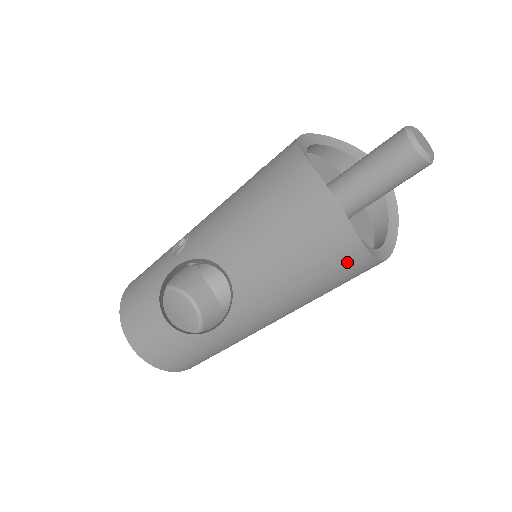
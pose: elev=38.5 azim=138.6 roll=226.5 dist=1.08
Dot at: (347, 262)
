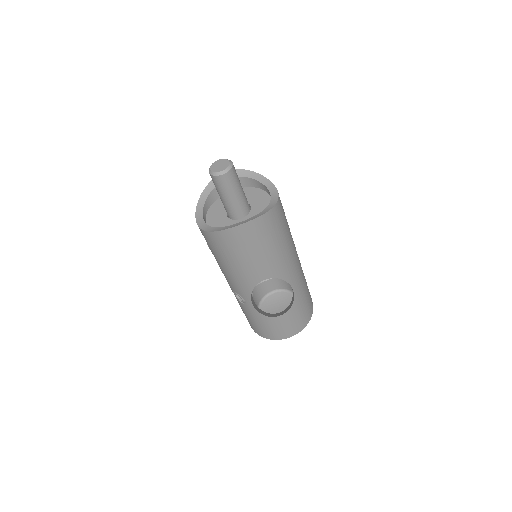
Dot at: (275, 219)
